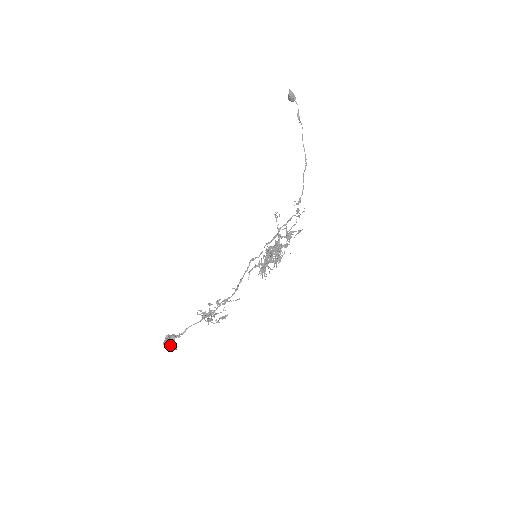
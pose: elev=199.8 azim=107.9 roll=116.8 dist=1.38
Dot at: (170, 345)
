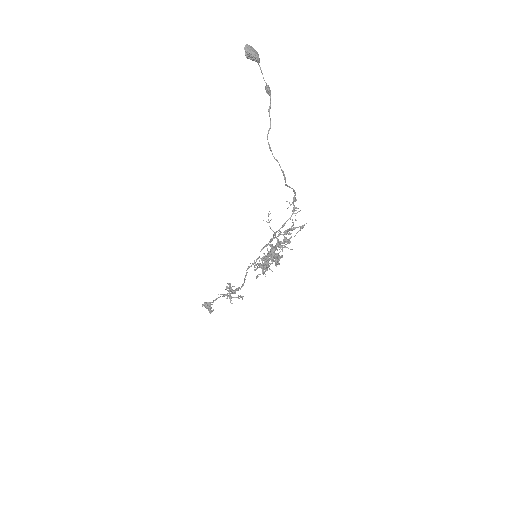
Dot at: occluded
